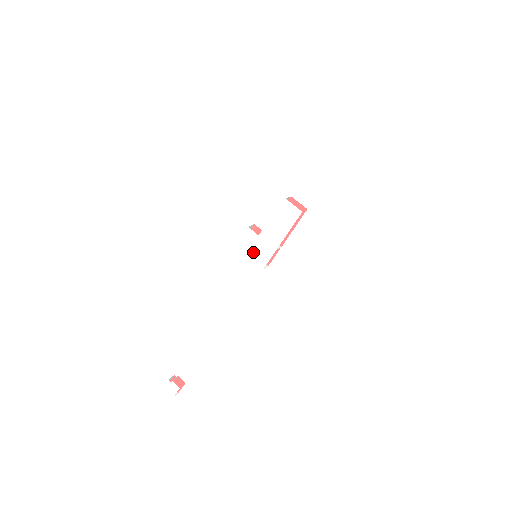
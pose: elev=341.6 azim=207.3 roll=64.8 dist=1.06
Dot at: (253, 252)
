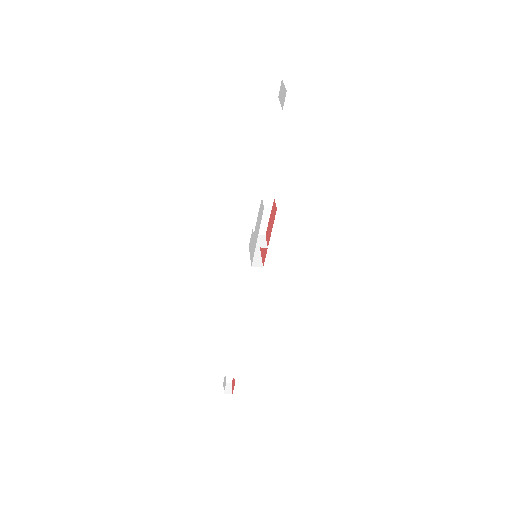
Dot at: (251, 250)
